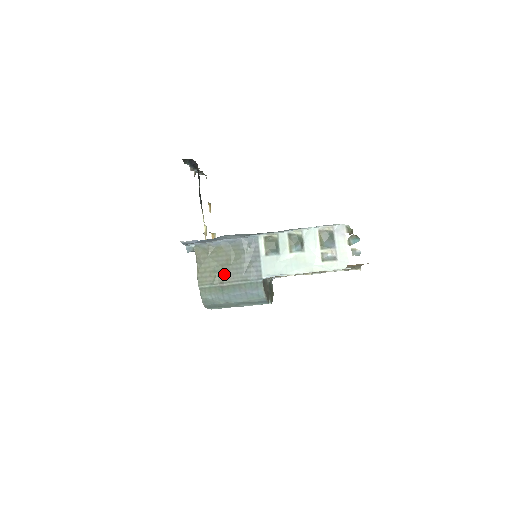
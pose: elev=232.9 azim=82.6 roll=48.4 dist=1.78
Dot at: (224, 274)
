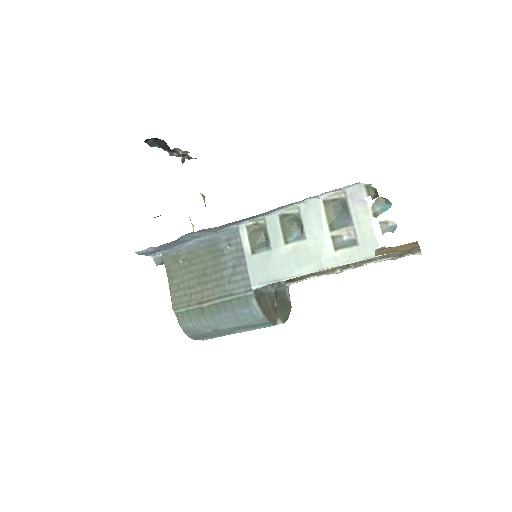
Dot at: (202, 290)
